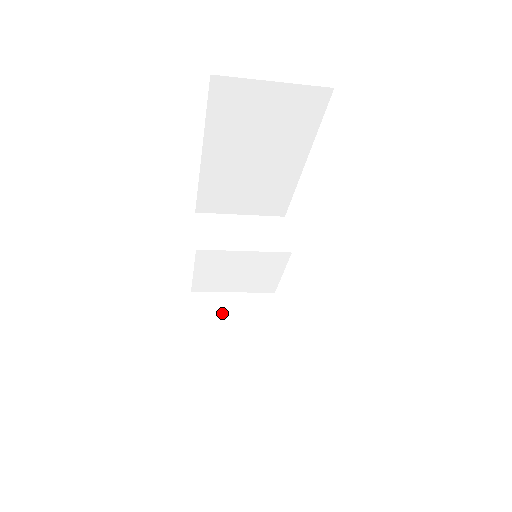
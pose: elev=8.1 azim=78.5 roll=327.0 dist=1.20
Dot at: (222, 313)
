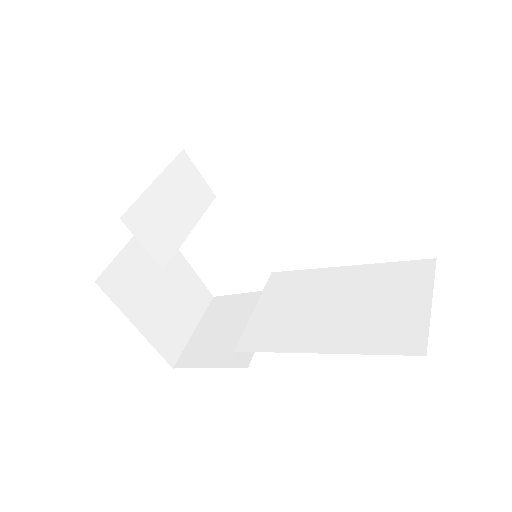
Dot at: (135, 277)
